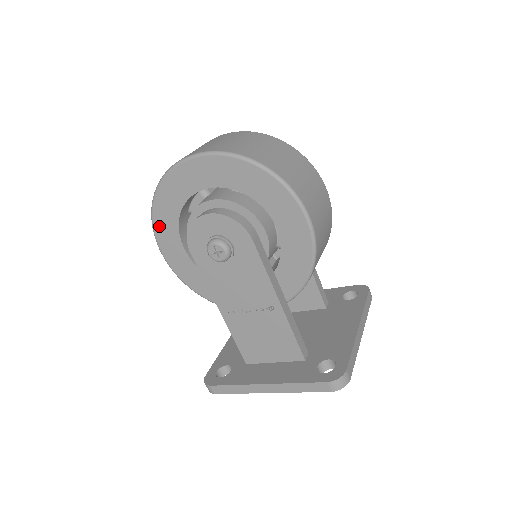
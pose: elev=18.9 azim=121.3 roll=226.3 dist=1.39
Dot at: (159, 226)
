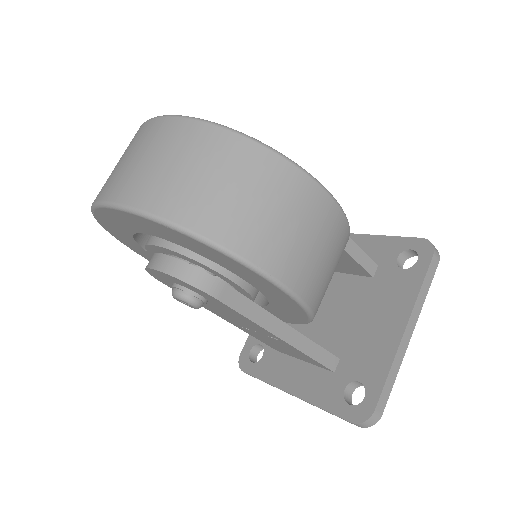
Dot at: (126, 243)
